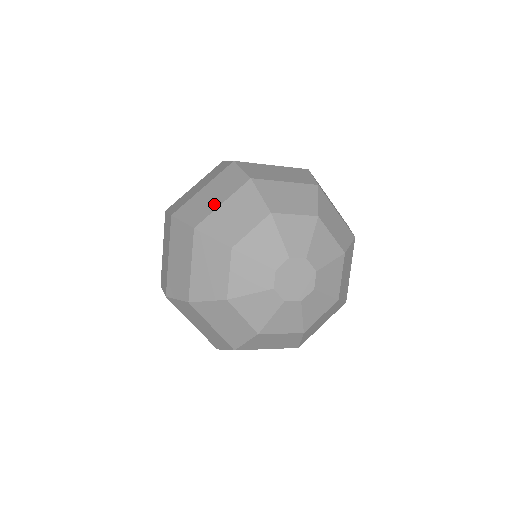
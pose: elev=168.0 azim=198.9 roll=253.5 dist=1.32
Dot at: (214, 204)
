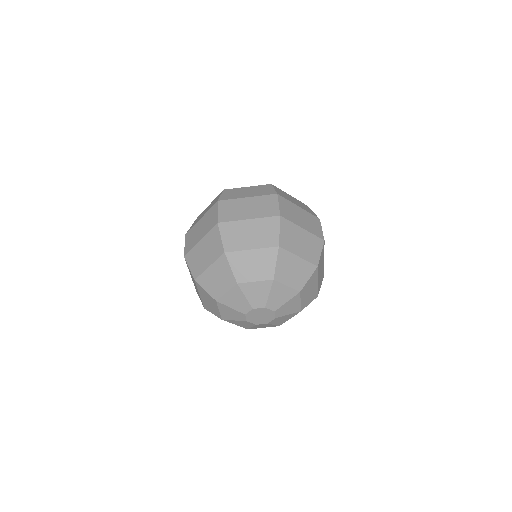
Dot at: (205, 264)
